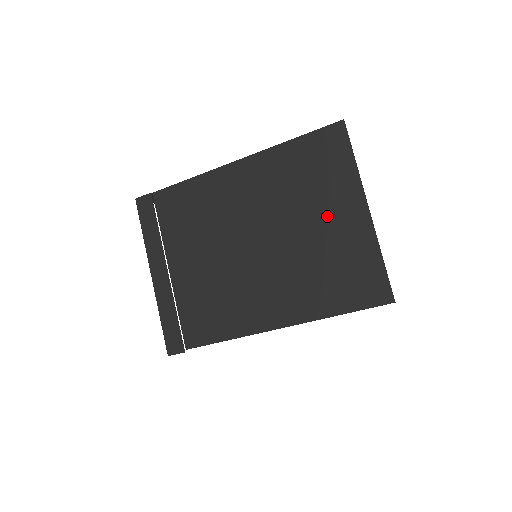
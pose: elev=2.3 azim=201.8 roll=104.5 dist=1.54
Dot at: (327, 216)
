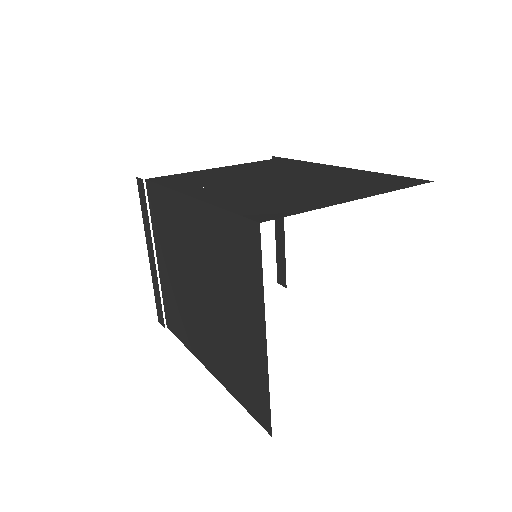
Dot at: (238, 315)
